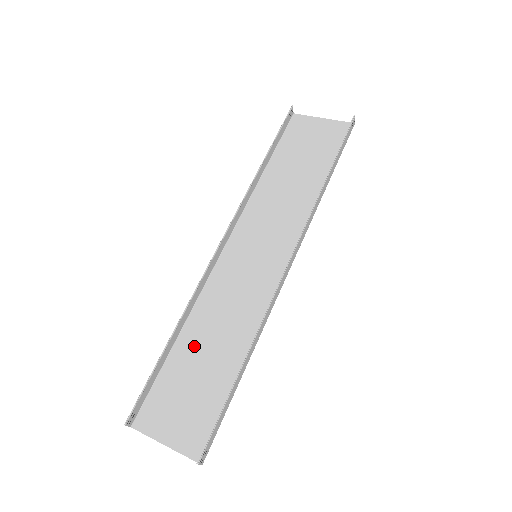
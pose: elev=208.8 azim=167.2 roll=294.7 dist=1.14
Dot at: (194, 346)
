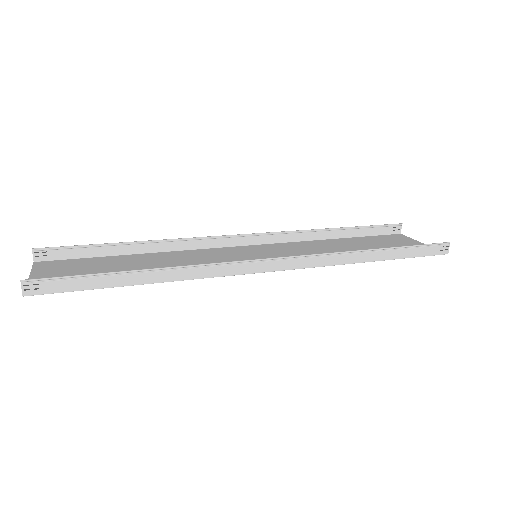
Dot at: (138, 261)
